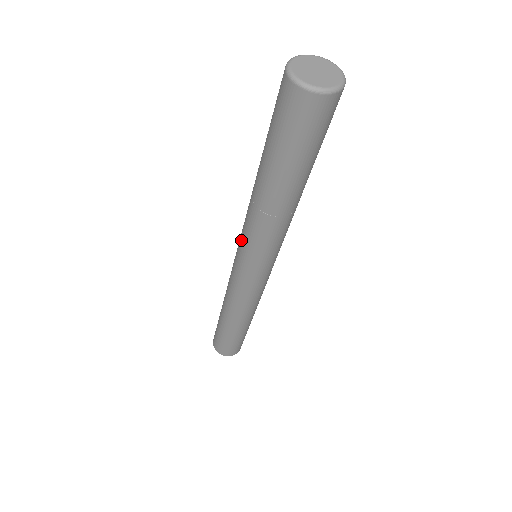
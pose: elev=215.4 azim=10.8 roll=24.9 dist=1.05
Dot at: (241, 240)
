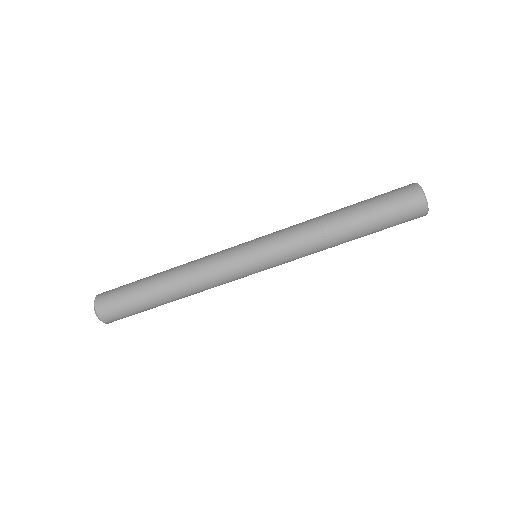
Dot at: (274, 238)
